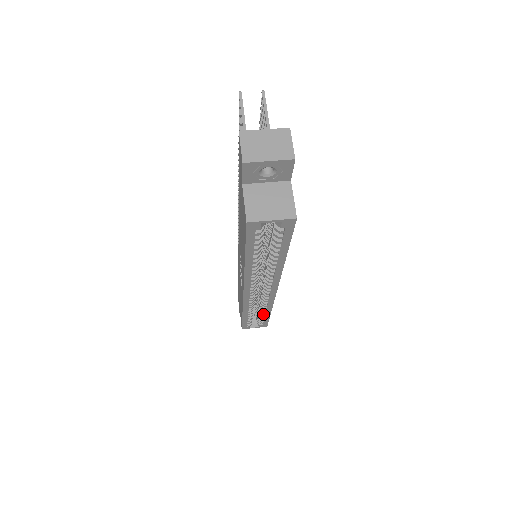
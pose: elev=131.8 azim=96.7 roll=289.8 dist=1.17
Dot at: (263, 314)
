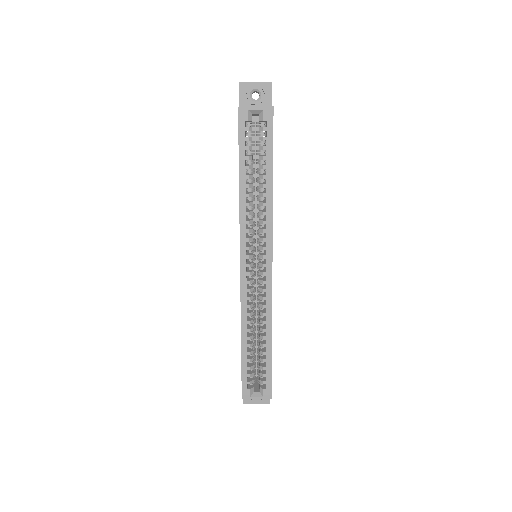
Dot at: (263, 344)
